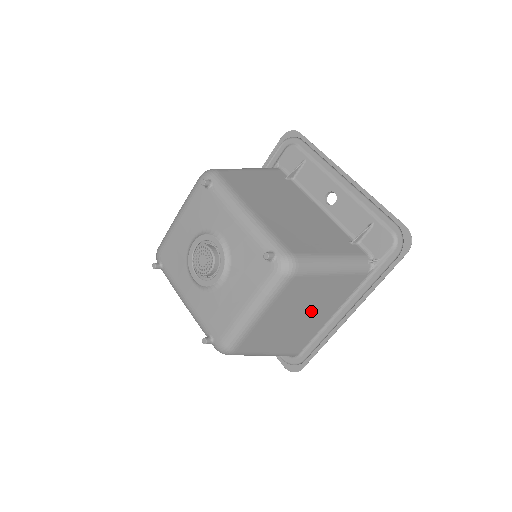
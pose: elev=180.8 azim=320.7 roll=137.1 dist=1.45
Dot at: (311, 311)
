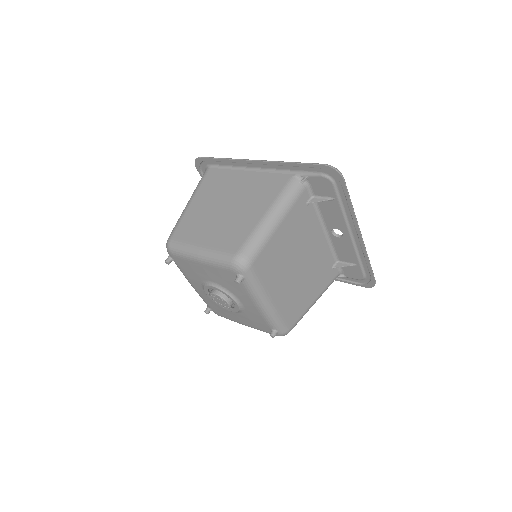
Dot at: occluded
